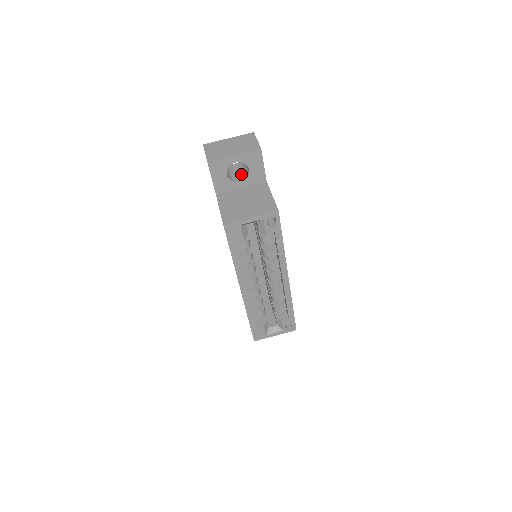
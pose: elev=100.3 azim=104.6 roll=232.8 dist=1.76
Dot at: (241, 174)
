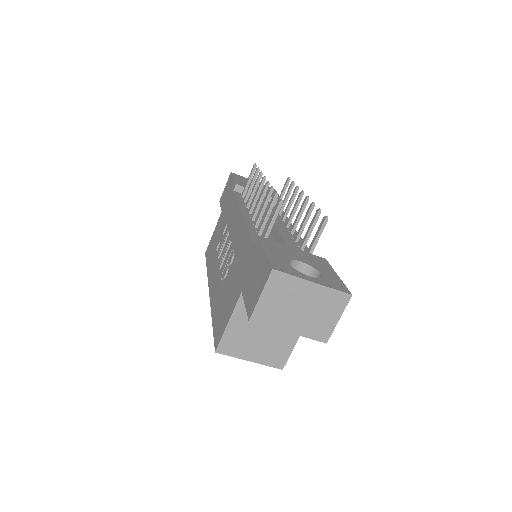
Dot at: occluded
